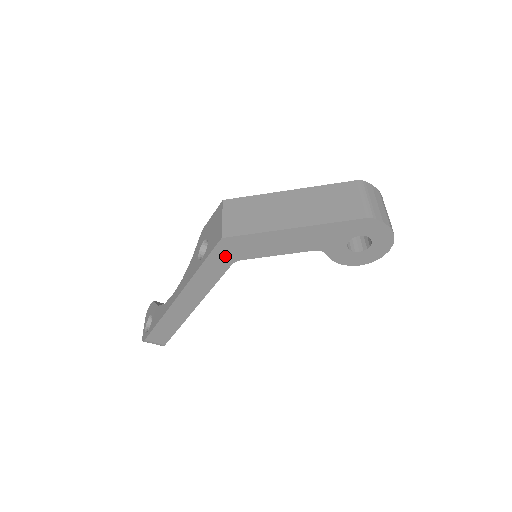
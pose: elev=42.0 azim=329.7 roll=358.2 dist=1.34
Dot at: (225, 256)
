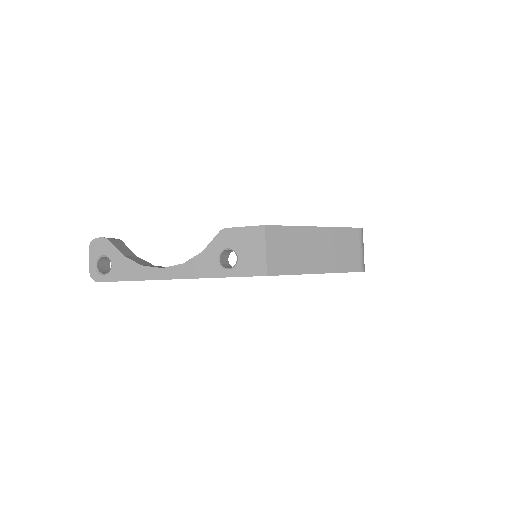
Dot at: occluded
